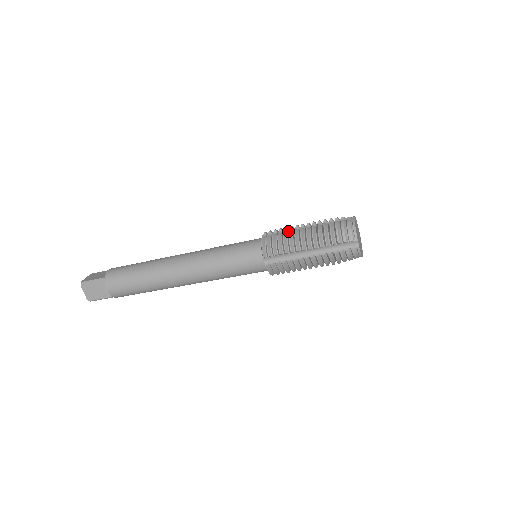
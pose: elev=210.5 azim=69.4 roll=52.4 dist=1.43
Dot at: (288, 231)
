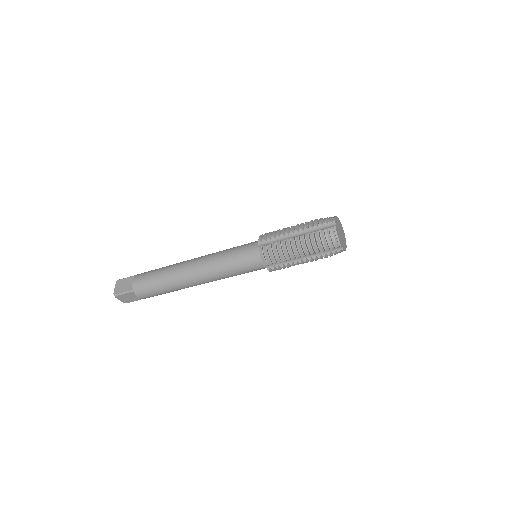
Dot at: (280, 241)
